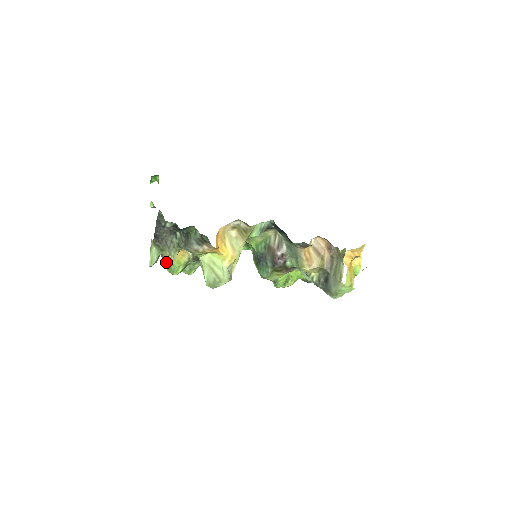
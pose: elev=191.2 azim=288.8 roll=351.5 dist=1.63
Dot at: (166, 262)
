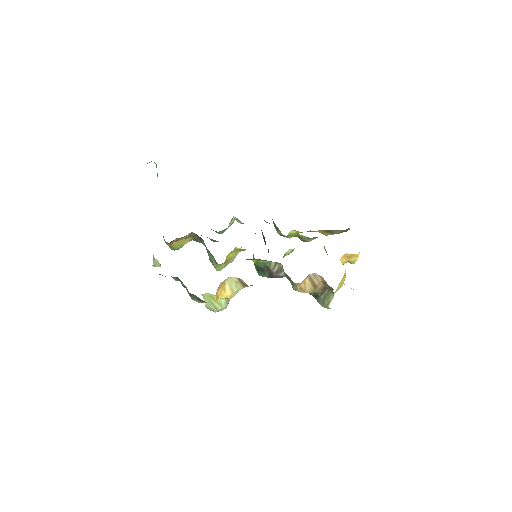
Dot at: occluded
